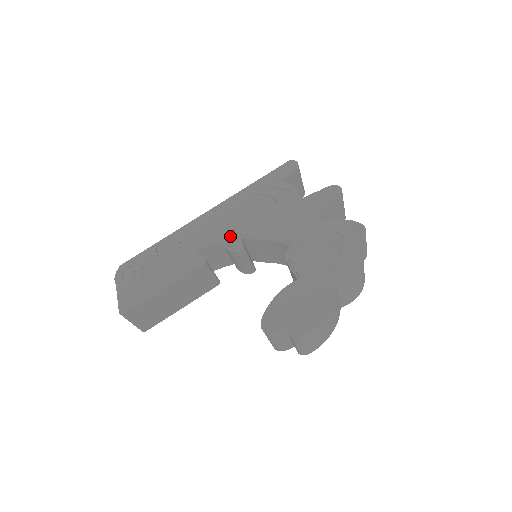
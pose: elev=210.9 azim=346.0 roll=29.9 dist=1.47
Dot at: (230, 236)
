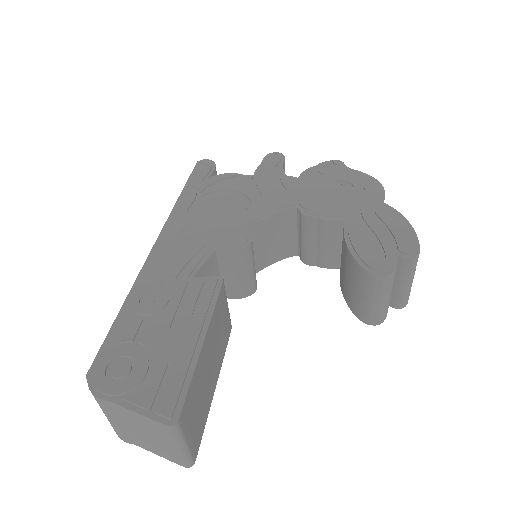
Dot at: (220, 239)
